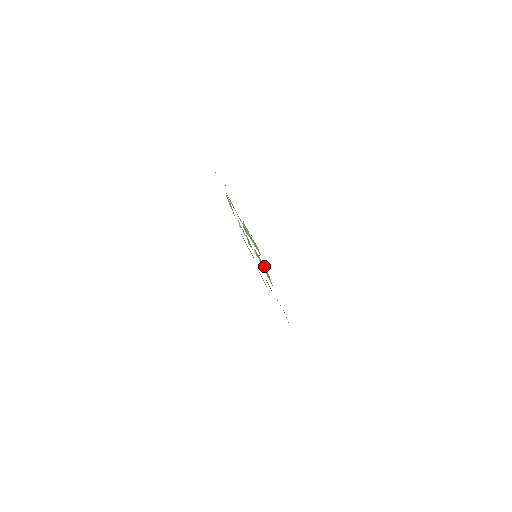
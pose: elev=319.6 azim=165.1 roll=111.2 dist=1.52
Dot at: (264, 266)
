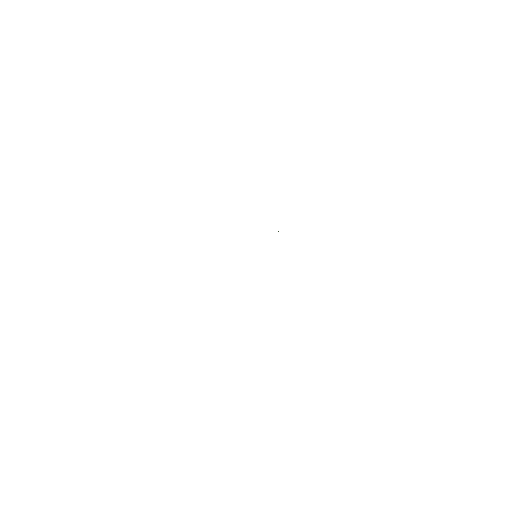
Dot at: occluded
